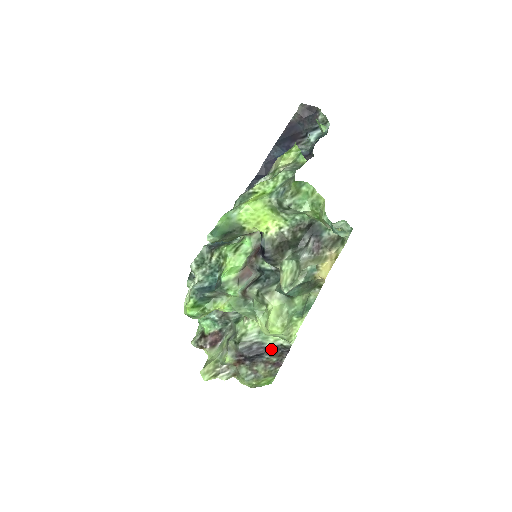
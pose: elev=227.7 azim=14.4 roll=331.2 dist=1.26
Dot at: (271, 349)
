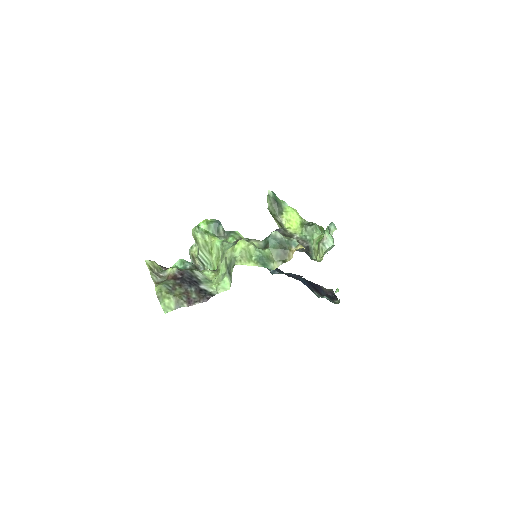
Dot at: (201, 288)
